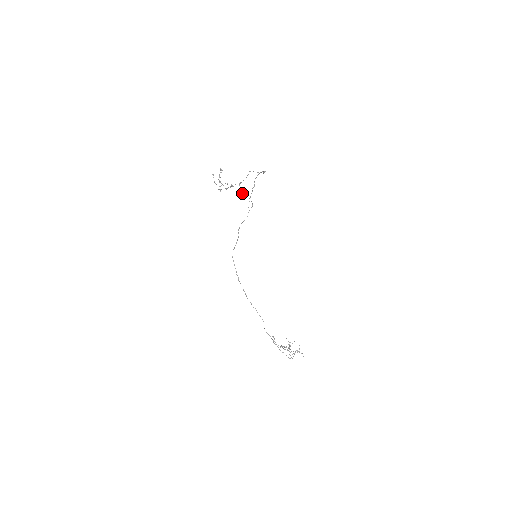
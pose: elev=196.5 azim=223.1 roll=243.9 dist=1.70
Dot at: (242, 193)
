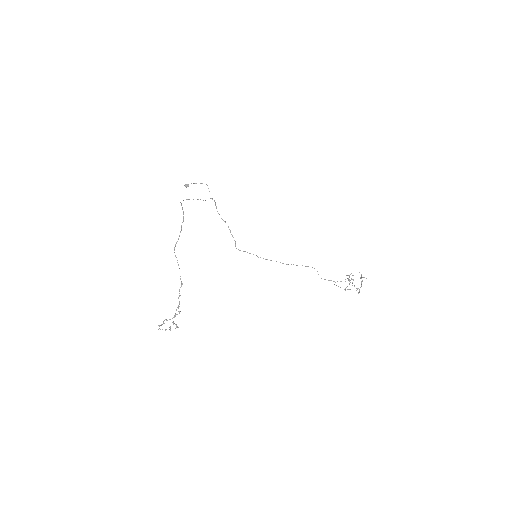
Dot at: (188, 185)
